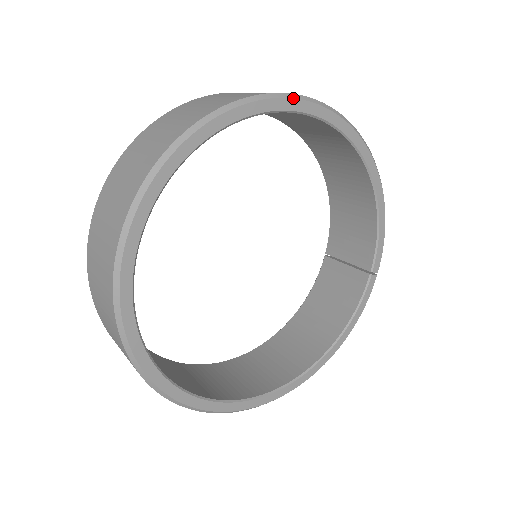
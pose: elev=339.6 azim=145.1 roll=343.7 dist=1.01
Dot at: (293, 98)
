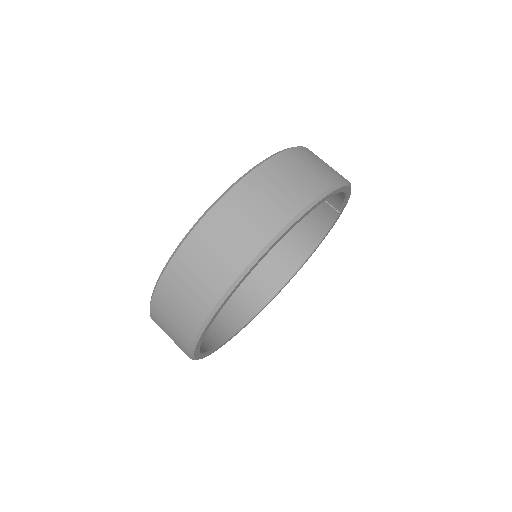
Dot at: (277, 240)
